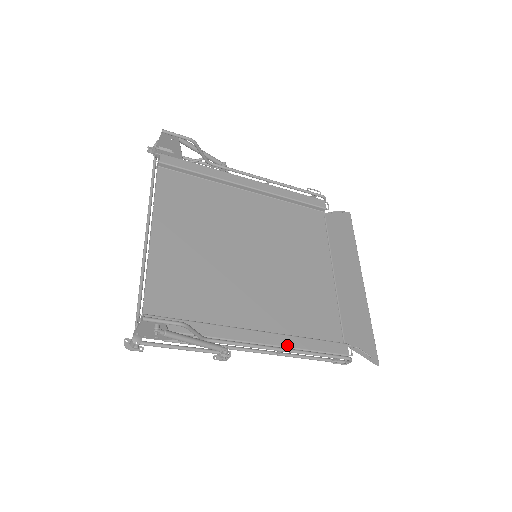
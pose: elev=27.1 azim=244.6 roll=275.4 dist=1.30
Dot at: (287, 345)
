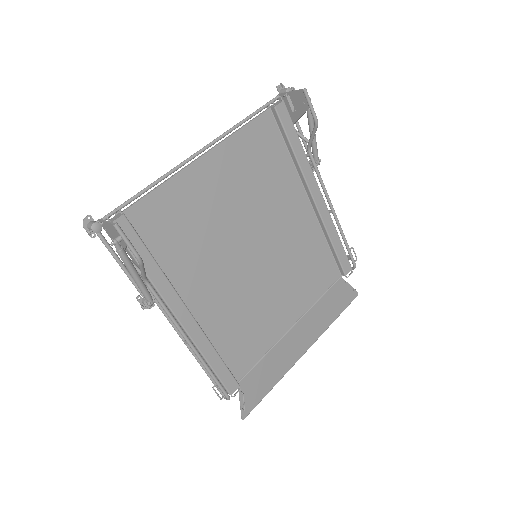
Dot at: (198, 344)
